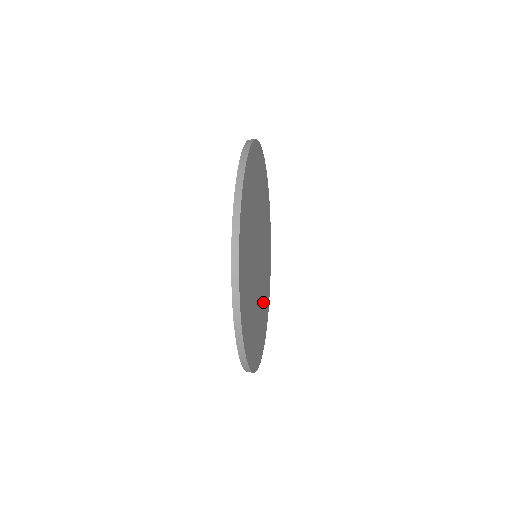
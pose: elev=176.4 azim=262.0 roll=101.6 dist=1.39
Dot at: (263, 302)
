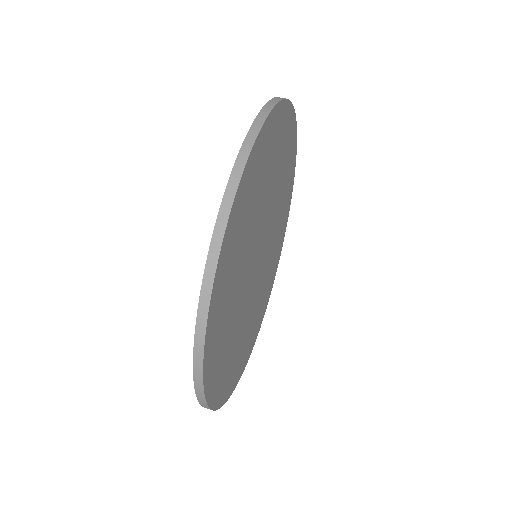
Dot at: (260, 301)
